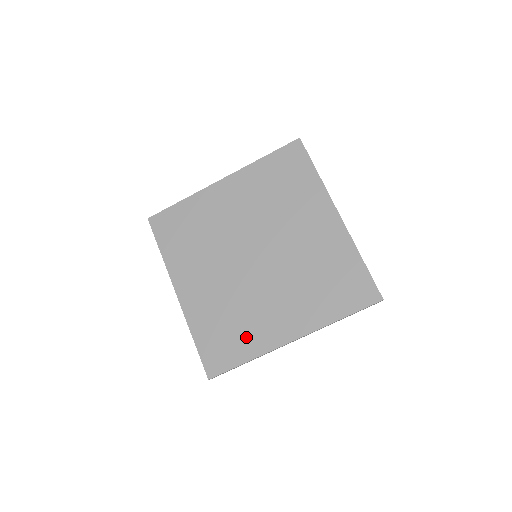
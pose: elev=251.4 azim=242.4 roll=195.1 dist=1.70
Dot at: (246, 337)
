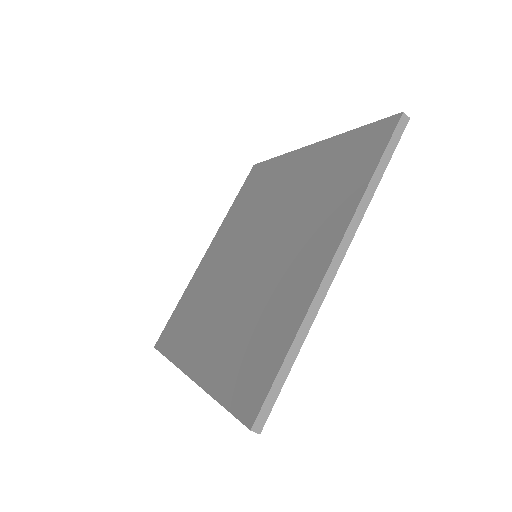
Dot at: (276, 323)
